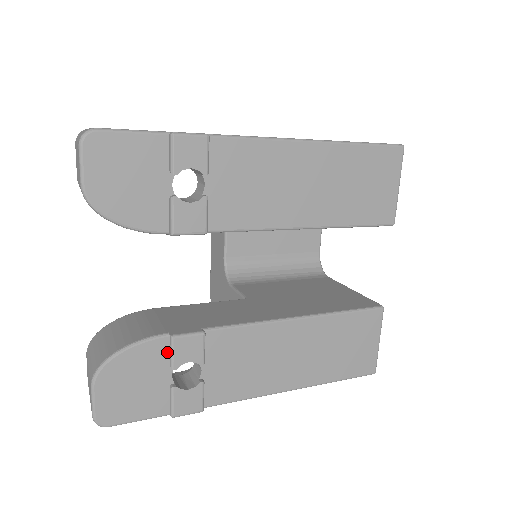
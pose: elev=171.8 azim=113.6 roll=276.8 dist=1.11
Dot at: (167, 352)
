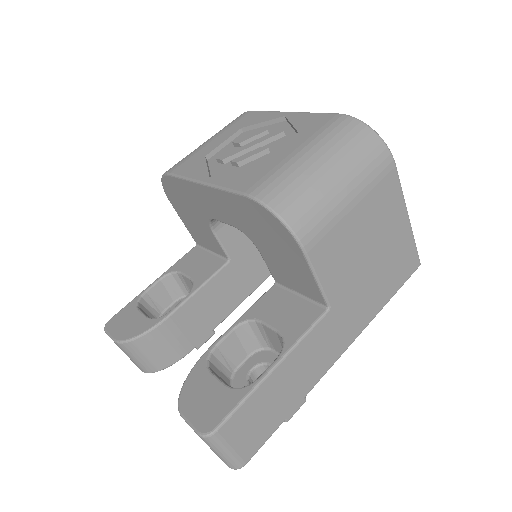
Dot at: occluded
